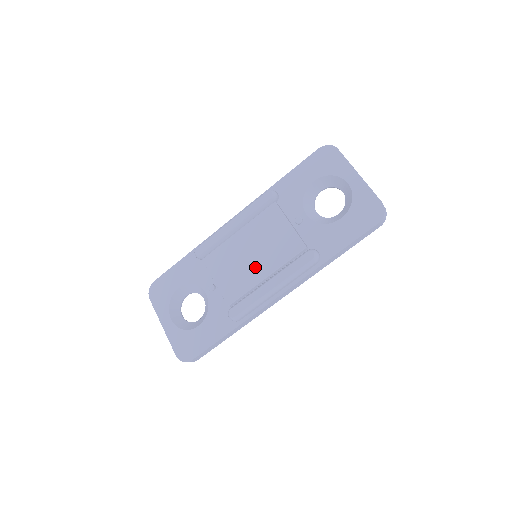
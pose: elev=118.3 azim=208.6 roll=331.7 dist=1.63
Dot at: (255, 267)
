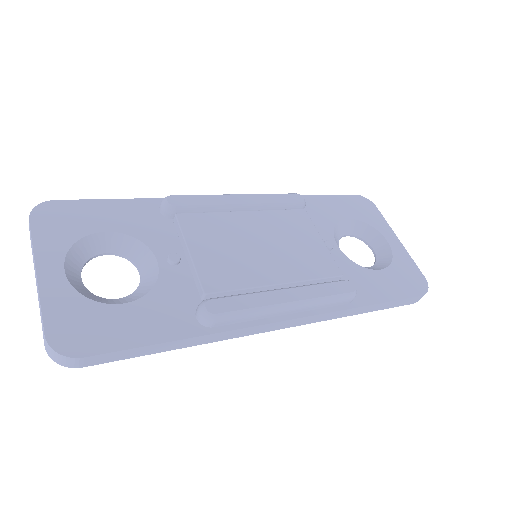
Dot at: (265, 263)
